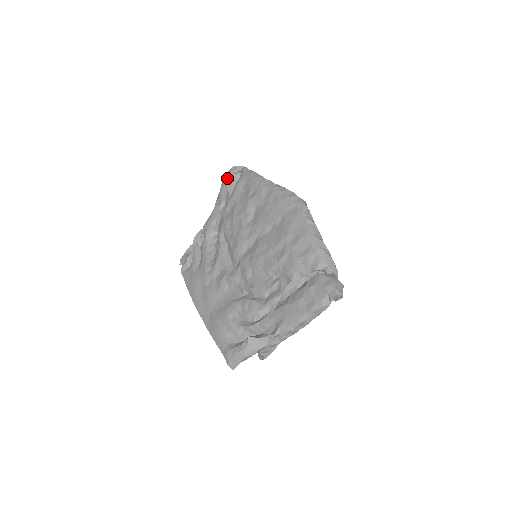
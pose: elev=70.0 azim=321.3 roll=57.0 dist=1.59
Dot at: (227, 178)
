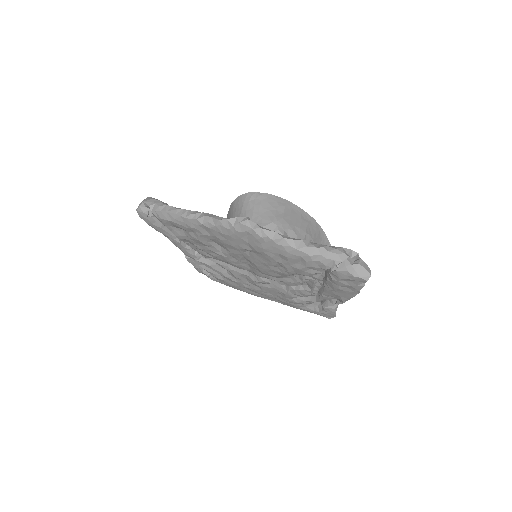
Dot at: (148, 222)
